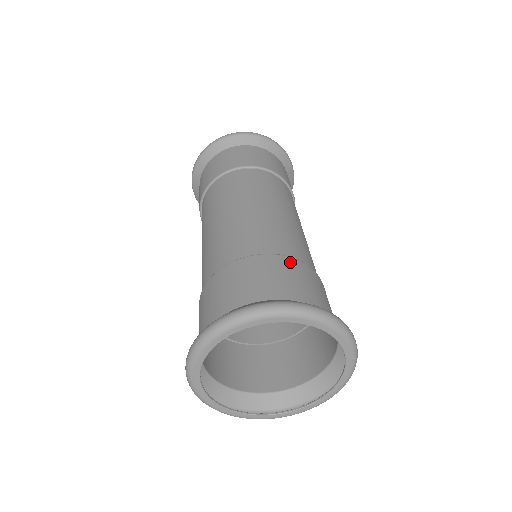
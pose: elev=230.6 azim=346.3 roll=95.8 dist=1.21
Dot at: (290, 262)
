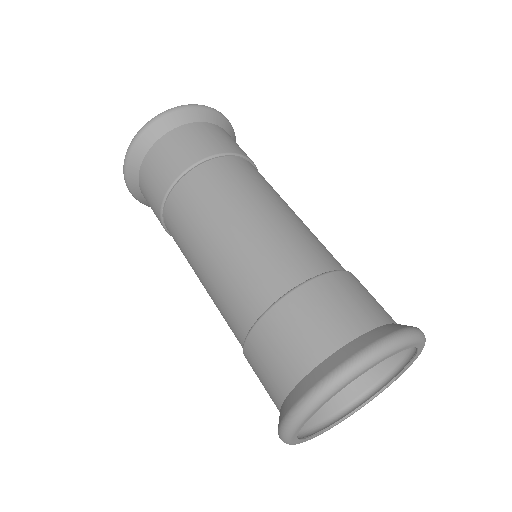
Dot at: (319, 286)
